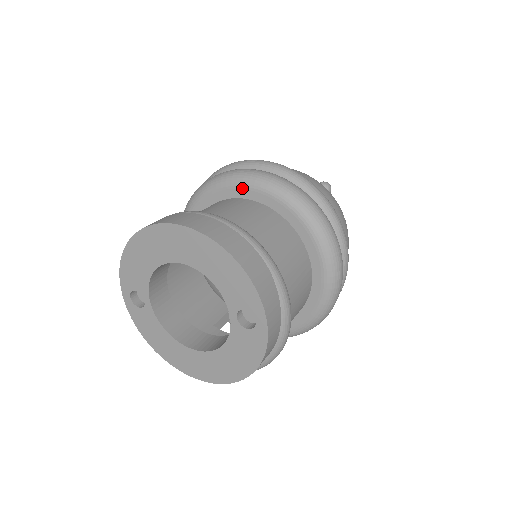
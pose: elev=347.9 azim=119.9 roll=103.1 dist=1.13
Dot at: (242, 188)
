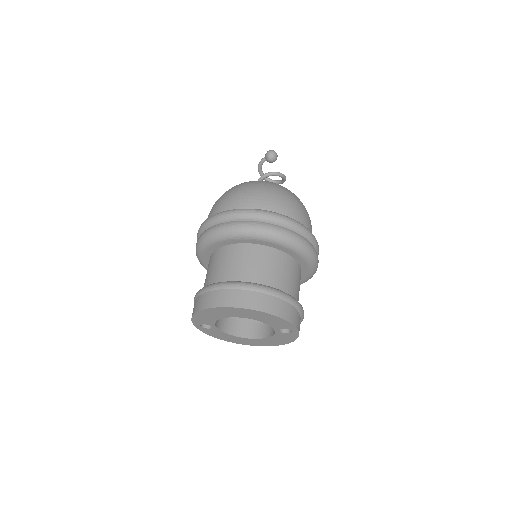
Dot at: (247, 239)
